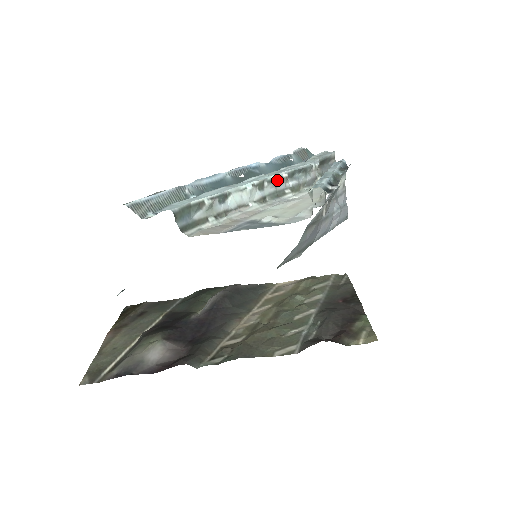
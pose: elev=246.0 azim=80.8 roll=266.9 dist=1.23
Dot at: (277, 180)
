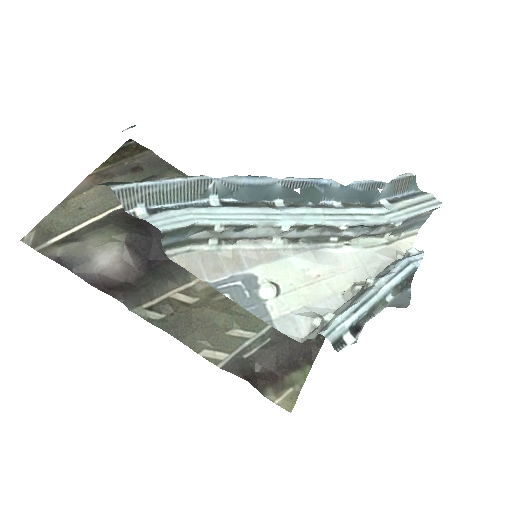
Dot at: (330, 227)
